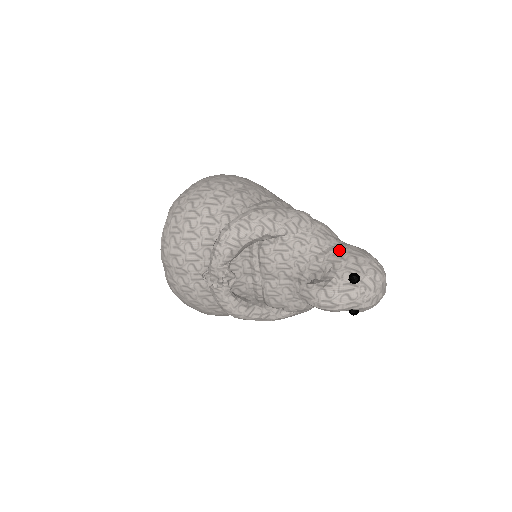
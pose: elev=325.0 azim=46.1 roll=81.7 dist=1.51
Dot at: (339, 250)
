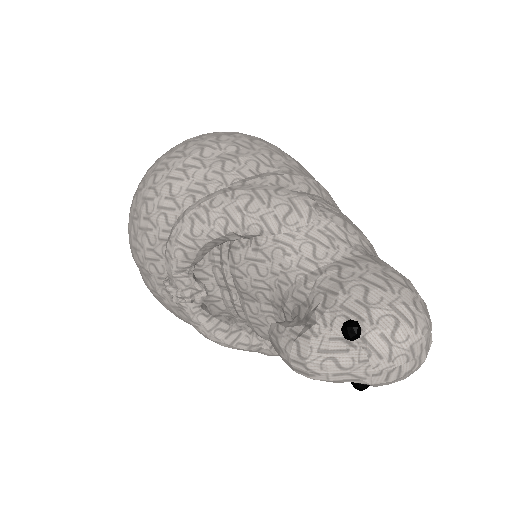
Dot at: (343, 270)
